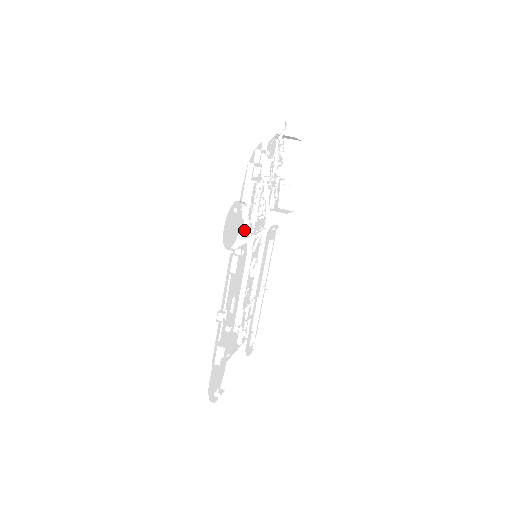
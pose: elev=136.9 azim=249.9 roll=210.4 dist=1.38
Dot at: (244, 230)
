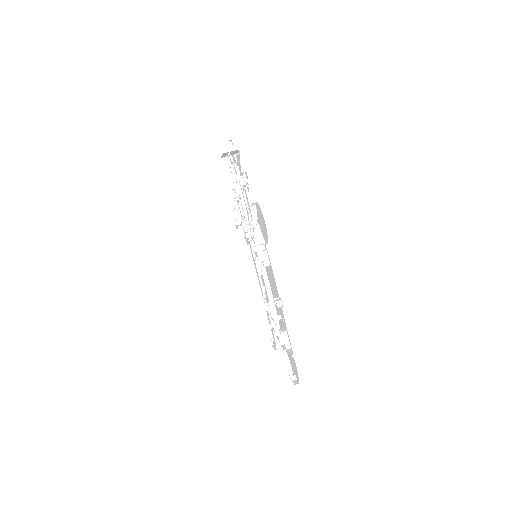
Dot at: (259, 228)
